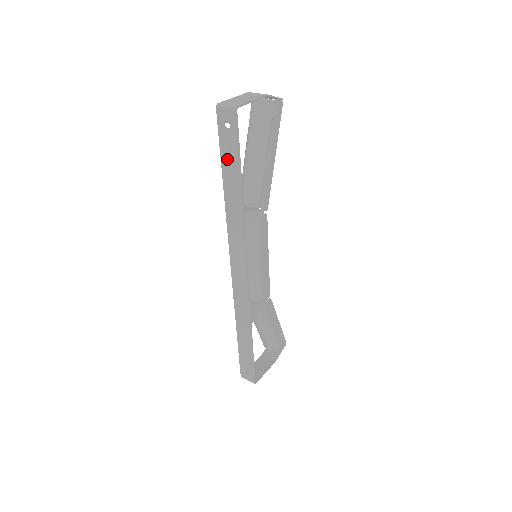
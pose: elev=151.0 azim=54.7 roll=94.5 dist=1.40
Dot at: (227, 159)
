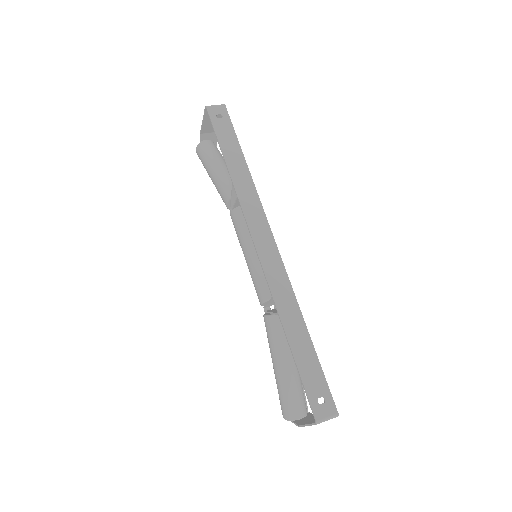
Dot at: (225, 140)
